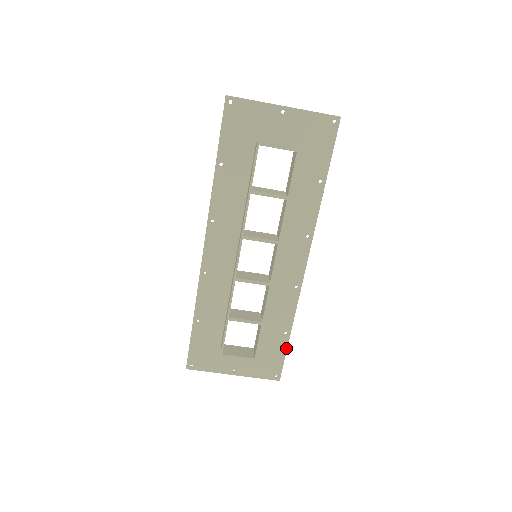
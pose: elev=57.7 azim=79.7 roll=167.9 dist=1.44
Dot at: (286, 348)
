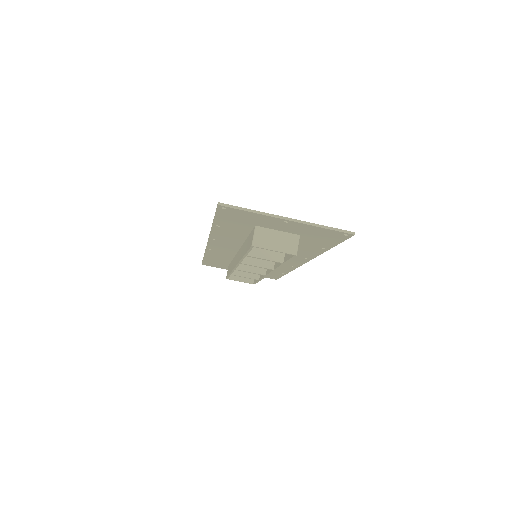
Dot at: (282, 275)
